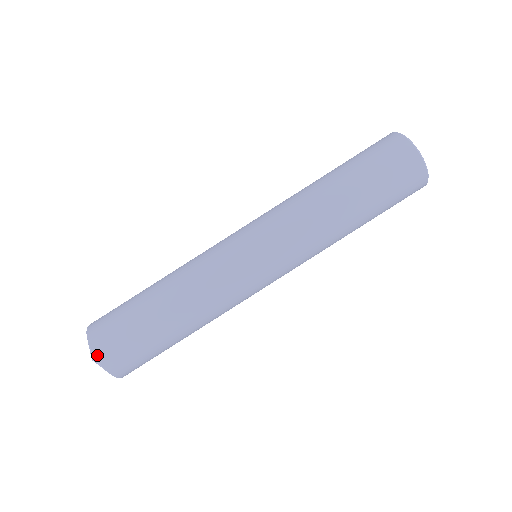
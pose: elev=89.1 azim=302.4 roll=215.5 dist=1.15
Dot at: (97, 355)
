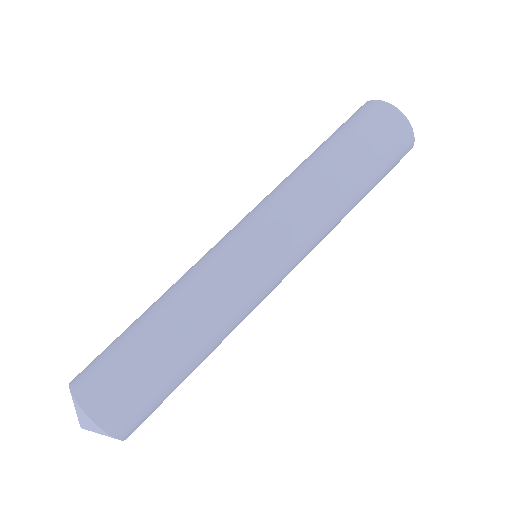
Dot at: (107, 428)
